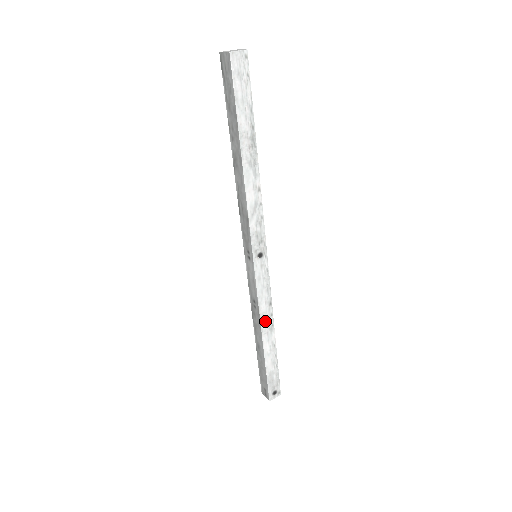
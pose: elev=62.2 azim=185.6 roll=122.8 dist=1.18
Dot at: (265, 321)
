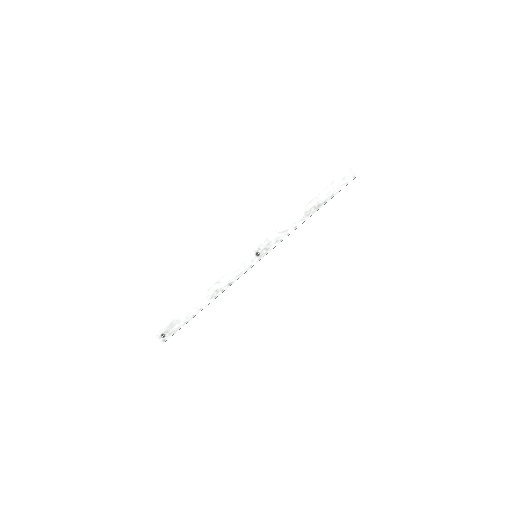
Dot at: (216, 288)
